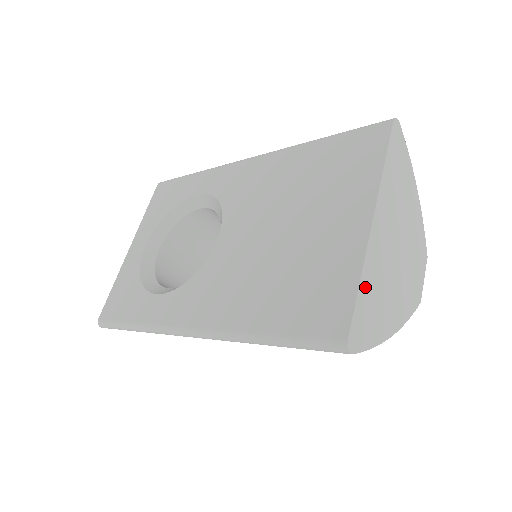
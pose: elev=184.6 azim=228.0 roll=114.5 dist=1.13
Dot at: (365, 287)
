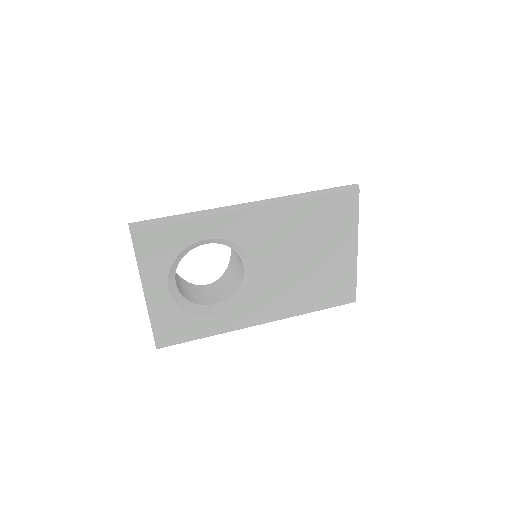
Dot at: occluded
